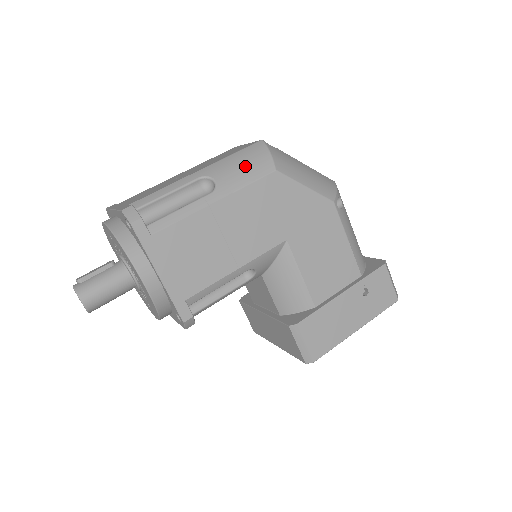
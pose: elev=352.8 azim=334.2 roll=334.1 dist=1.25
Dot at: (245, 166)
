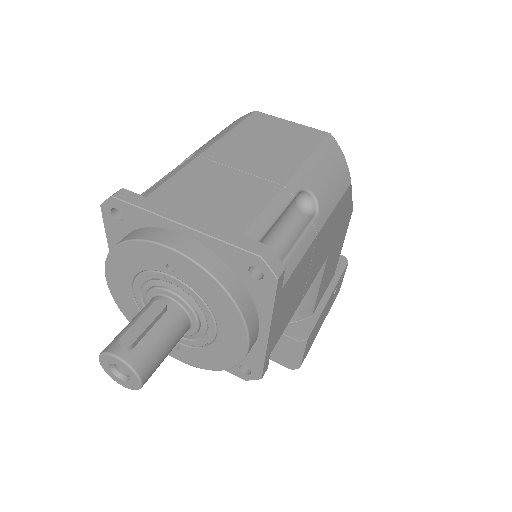
Dot at: (333, 176)
